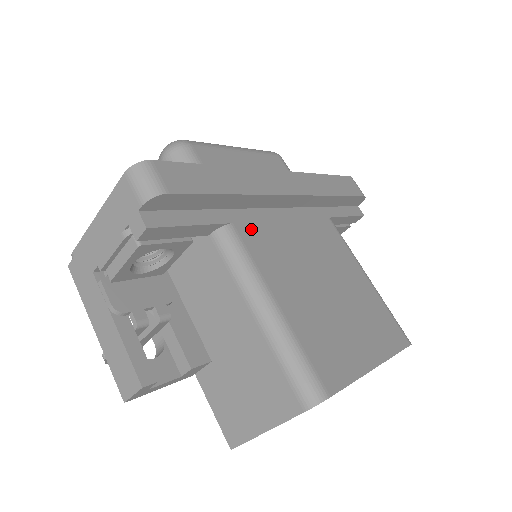
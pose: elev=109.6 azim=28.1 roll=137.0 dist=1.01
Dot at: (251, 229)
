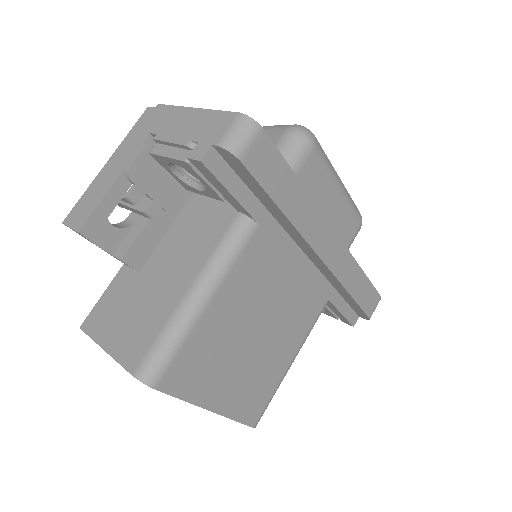
Dot at: (266, 243)
